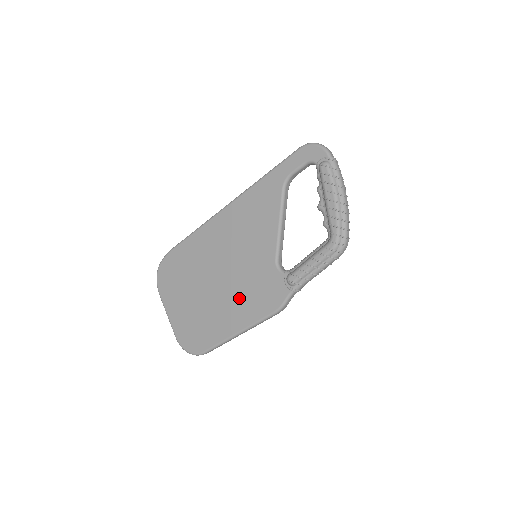
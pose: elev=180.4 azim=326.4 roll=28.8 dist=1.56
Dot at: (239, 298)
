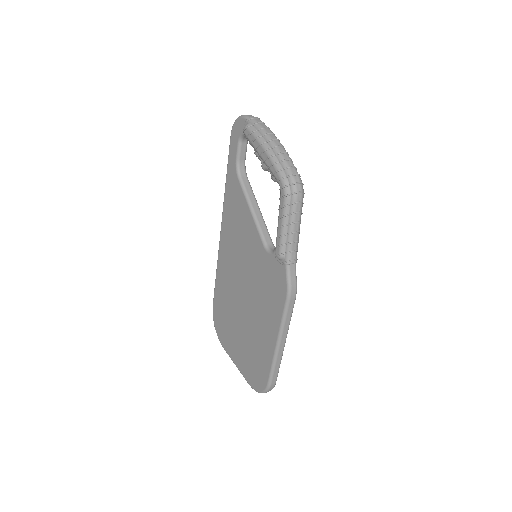
Dot at: (262, 306)
